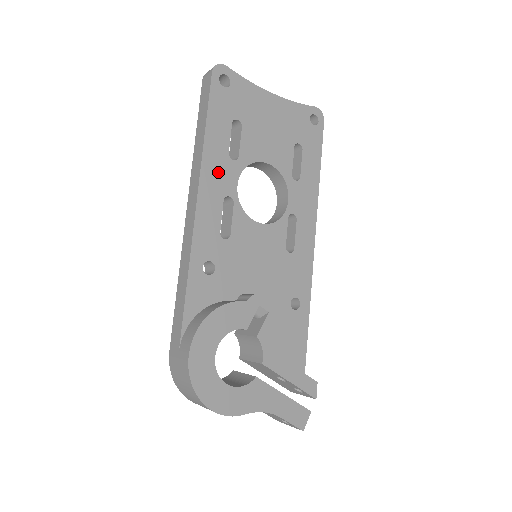
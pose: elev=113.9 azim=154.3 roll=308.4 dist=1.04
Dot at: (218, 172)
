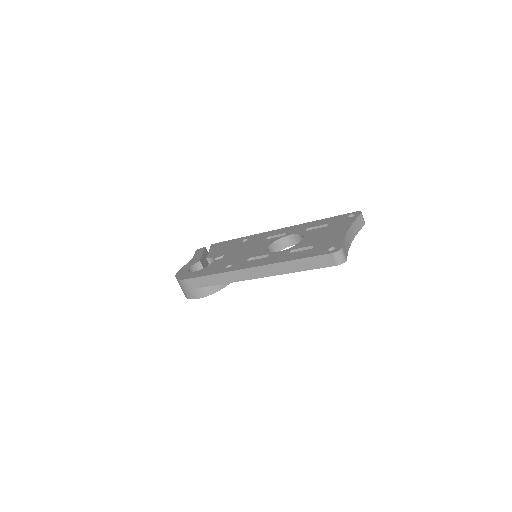
Dot at: occluded
